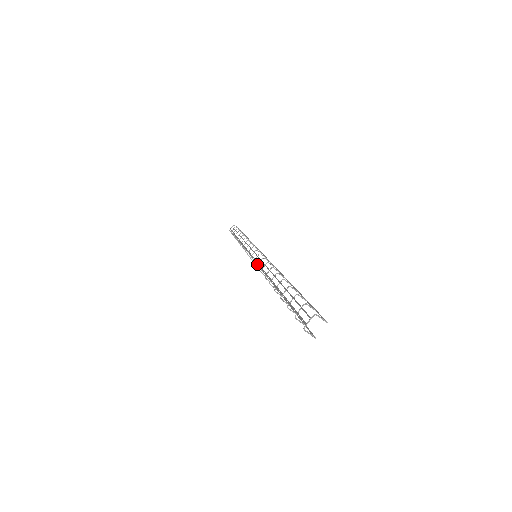
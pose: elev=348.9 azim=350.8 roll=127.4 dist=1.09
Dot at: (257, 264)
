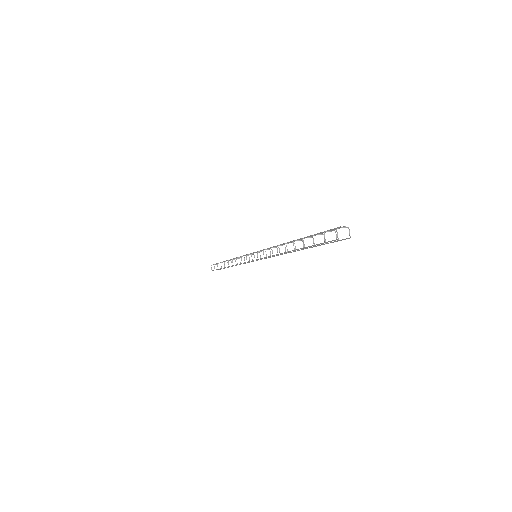
Dot at: occluded
